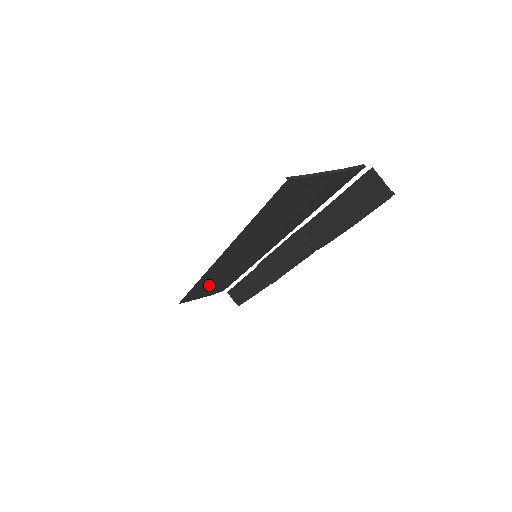
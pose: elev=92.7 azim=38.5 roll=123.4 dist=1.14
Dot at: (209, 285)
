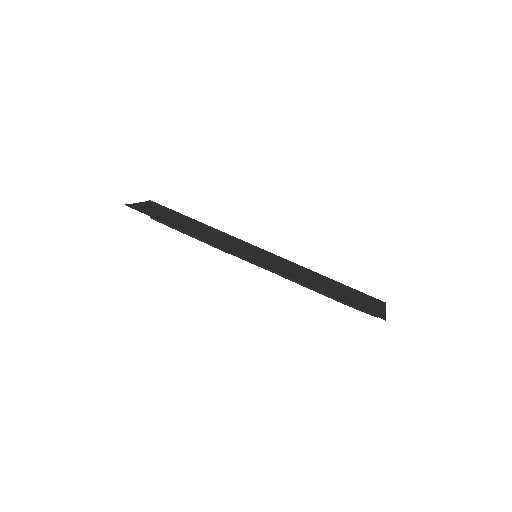
Dot at: occluded
